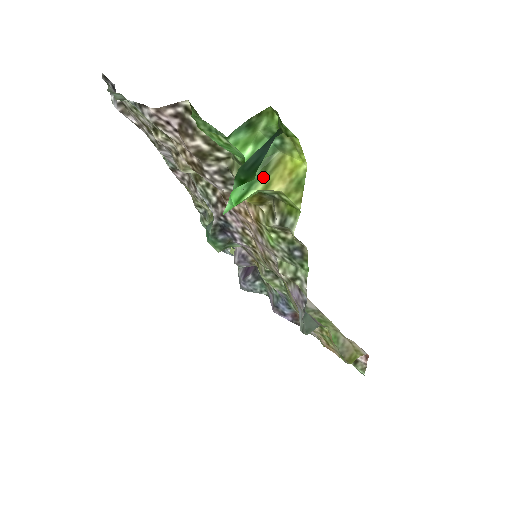
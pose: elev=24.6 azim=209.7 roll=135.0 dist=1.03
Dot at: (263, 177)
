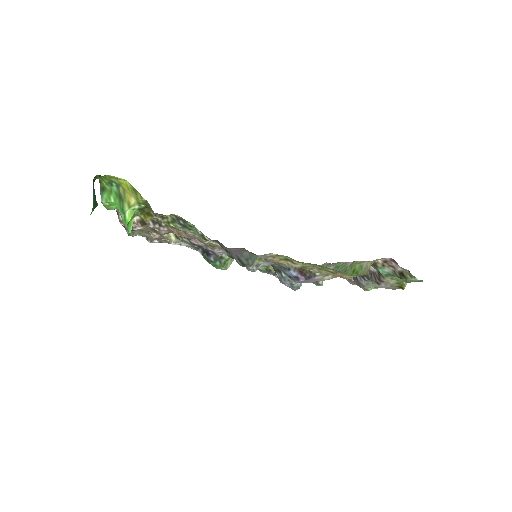
Dot at: (124, 203)
